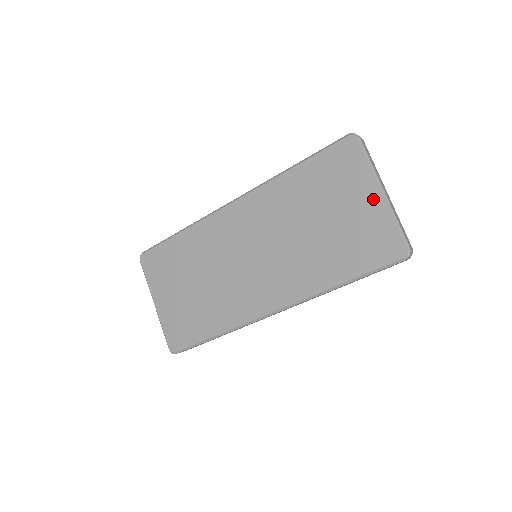
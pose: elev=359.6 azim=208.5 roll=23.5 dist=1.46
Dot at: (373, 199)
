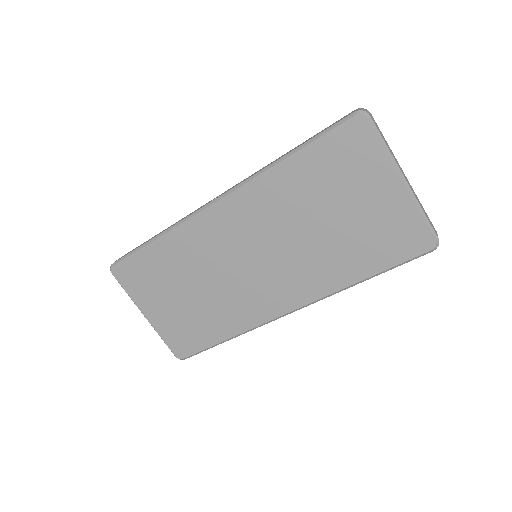
Dot at: (393, 190)
